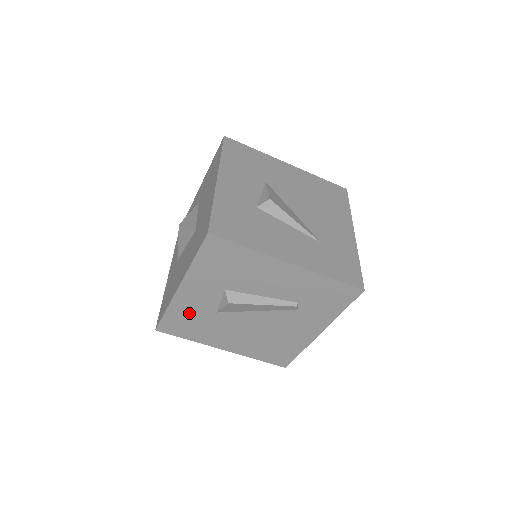
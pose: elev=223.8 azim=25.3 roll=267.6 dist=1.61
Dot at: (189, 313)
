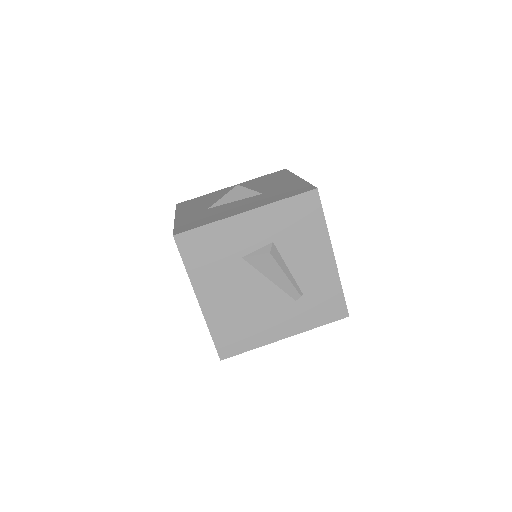
Dot at: (222, 241)
